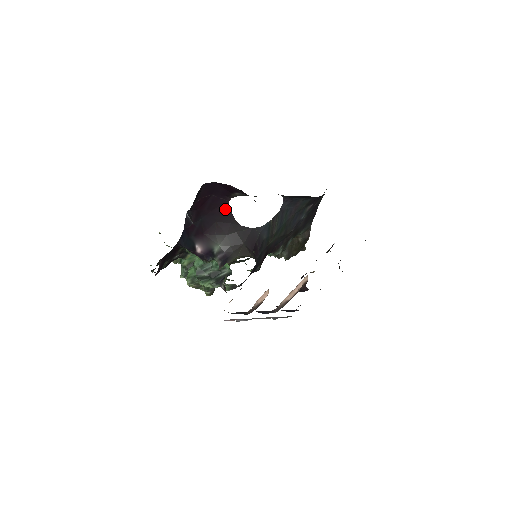
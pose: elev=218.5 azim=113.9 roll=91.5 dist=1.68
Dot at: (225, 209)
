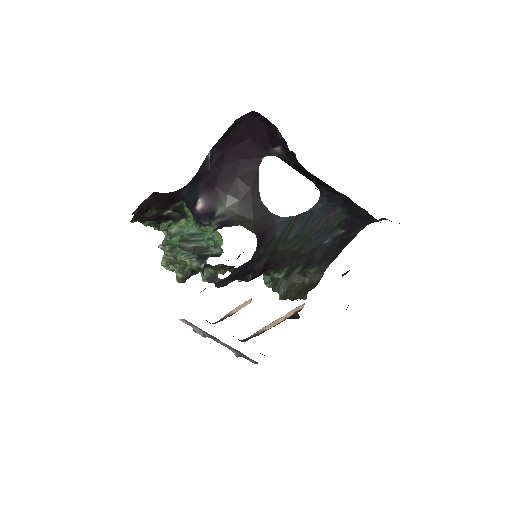
Dot at: (254, 166)
